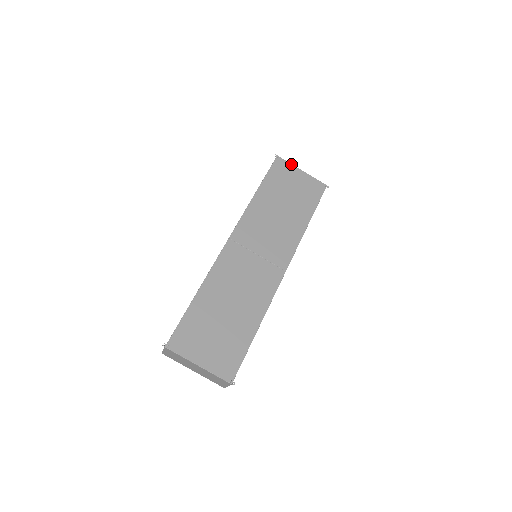
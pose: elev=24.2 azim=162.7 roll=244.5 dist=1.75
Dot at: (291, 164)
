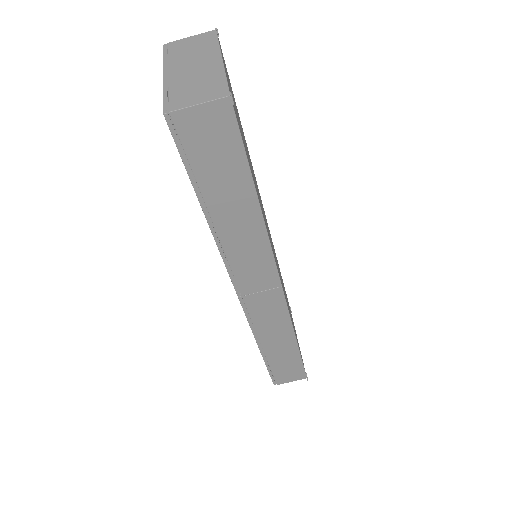
Dot at: occluded
